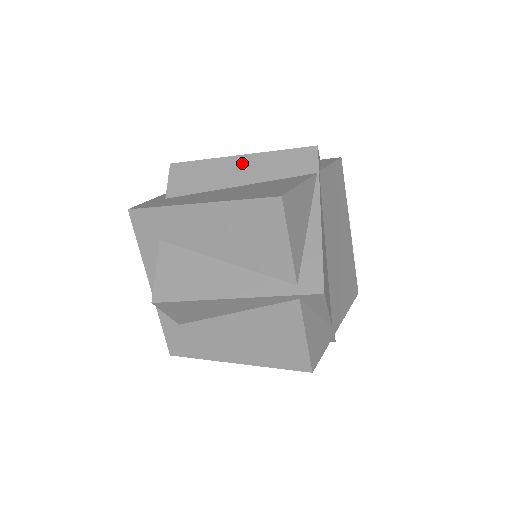
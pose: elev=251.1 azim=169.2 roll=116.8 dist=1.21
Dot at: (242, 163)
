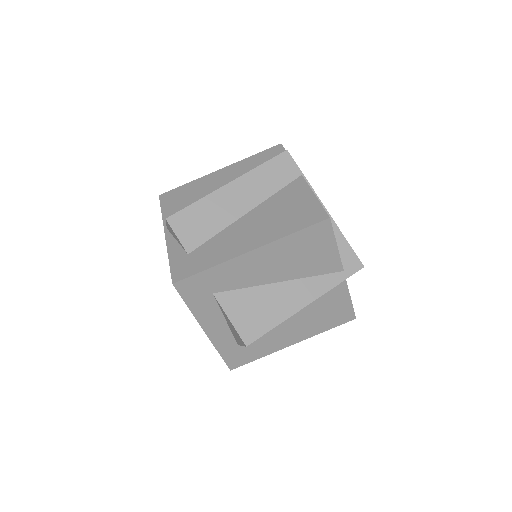
Dot at: (235, 191)
